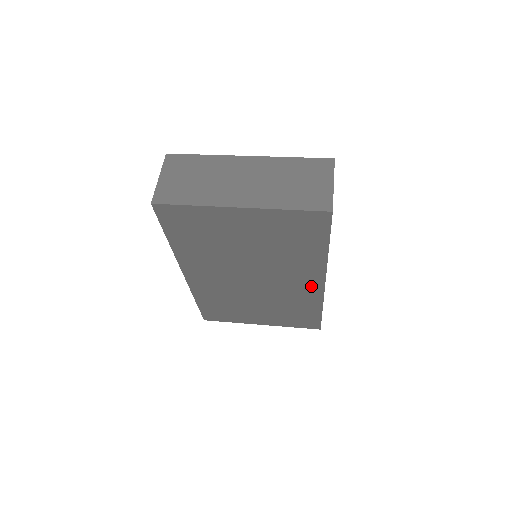
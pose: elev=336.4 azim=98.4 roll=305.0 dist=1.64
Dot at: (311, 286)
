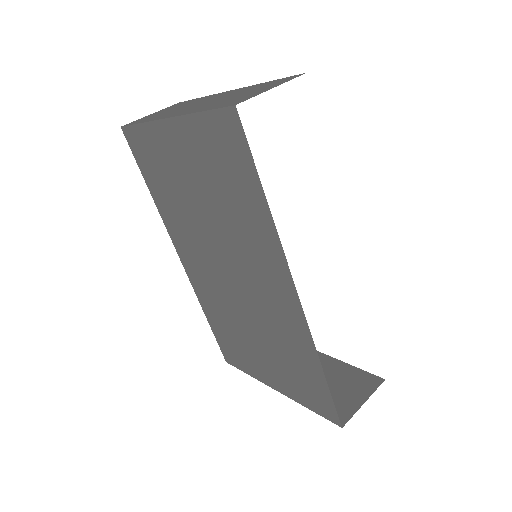
Dot at: (287, 300)
